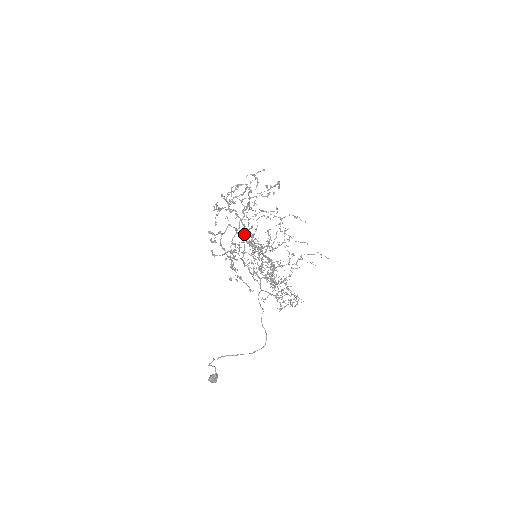
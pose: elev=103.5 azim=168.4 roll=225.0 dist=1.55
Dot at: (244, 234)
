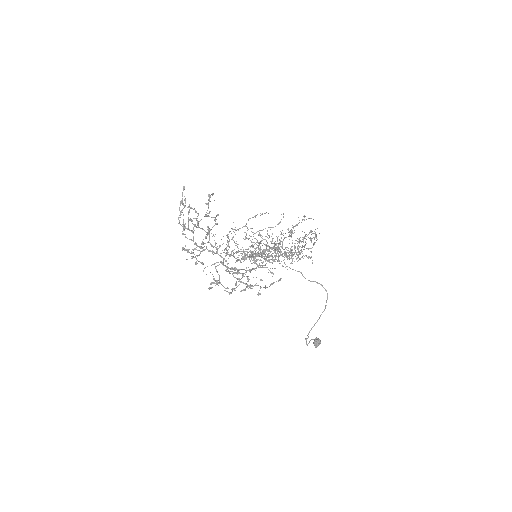
Dot at: (236, 273)
